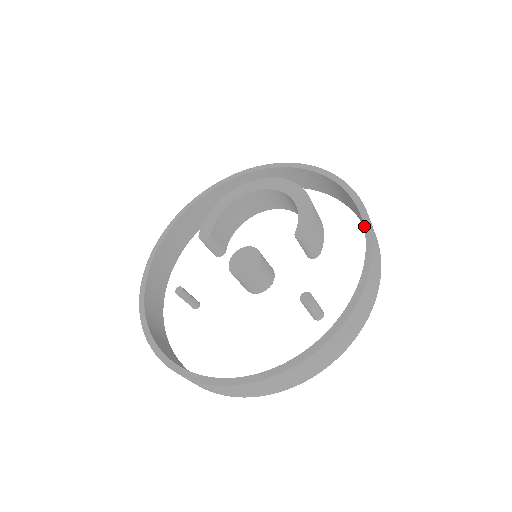
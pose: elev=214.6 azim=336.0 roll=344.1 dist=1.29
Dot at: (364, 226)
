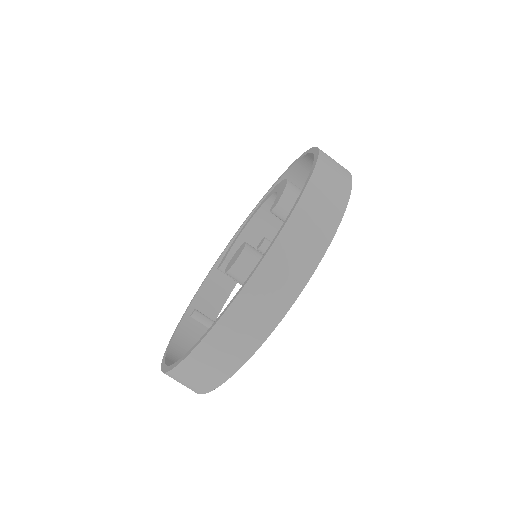
Dot at: occluded
